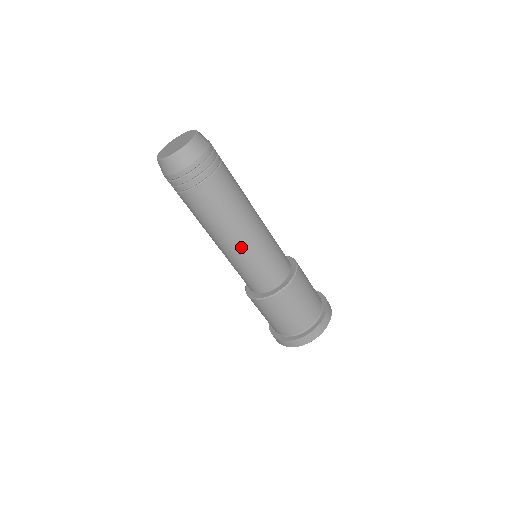
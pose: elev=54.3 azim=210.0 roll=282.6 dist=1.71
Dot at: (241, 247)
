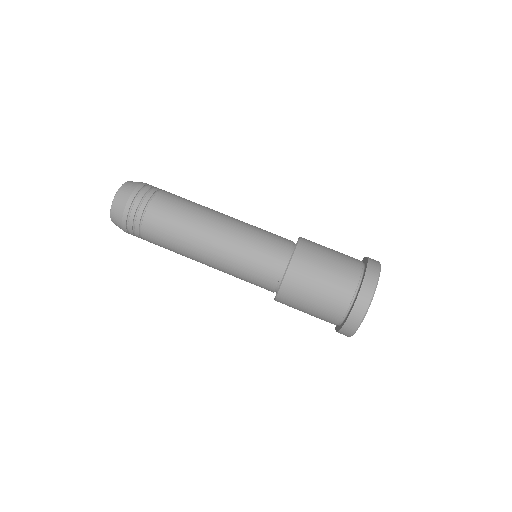
Dot at: (218, 249)
